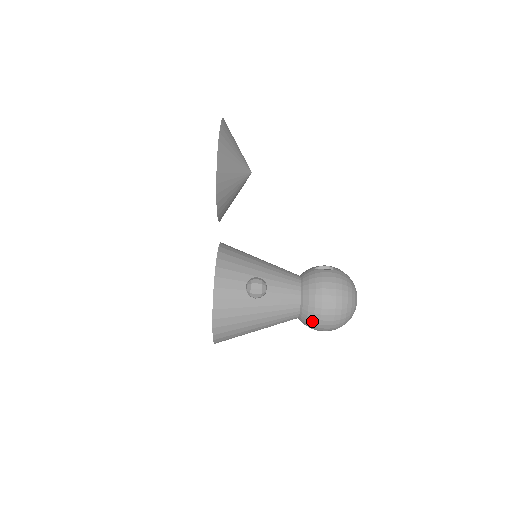
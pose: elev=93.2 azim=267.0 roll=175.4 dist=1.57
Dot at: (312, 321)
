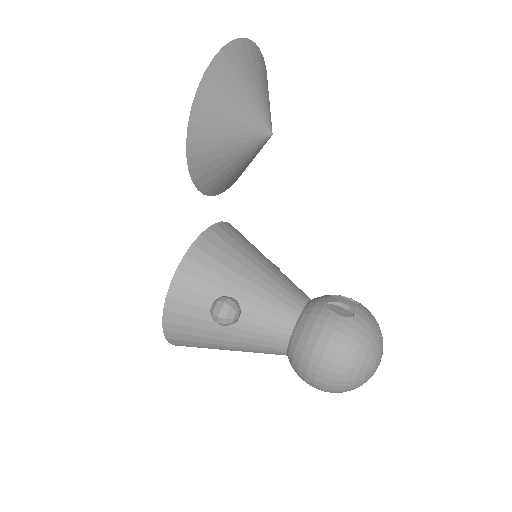
Dot at: (297, 373)
